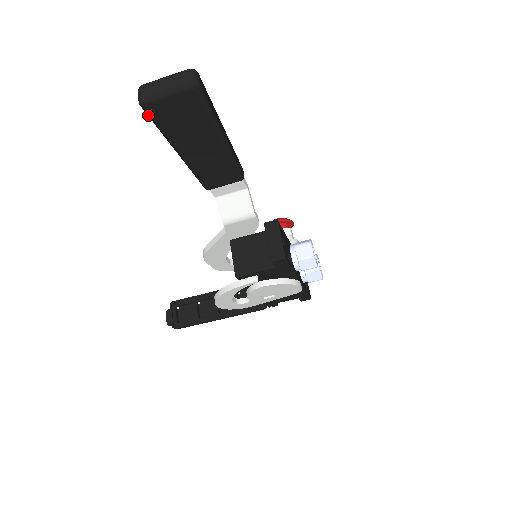
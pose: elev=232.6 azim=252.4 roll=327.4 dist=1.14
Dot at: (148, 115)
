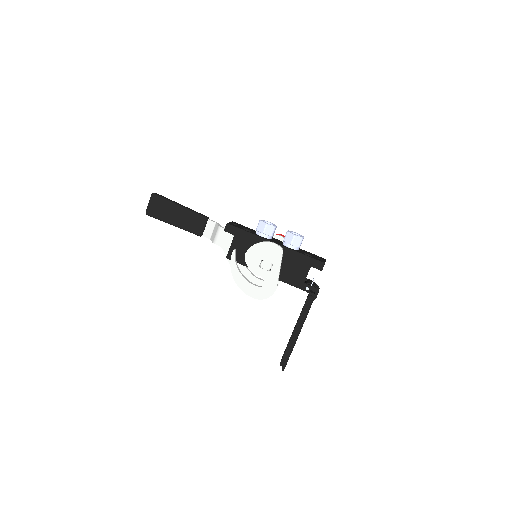
Dot at: occluded
